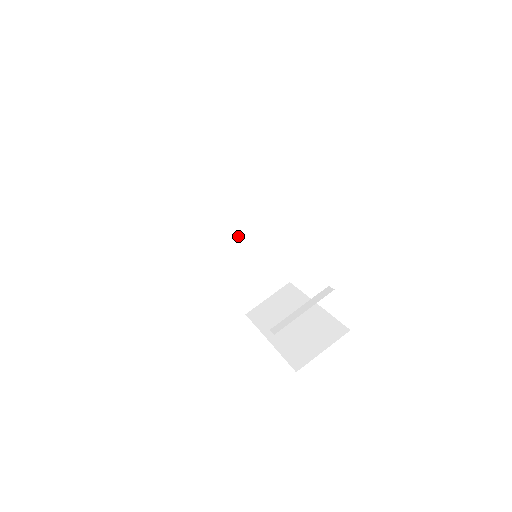
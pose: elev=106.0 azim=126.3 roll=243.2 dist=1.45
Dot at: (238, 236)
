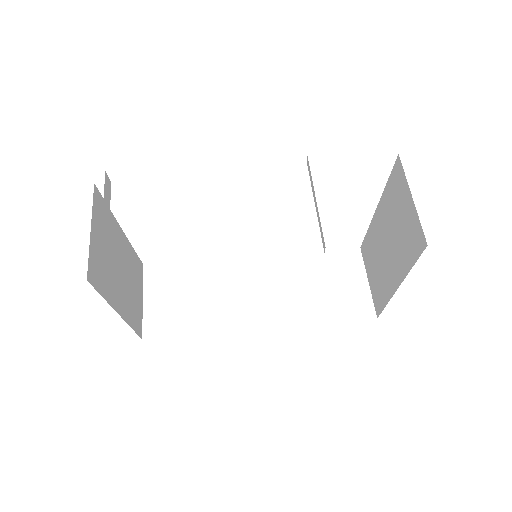
Dot at: (260, 284)
